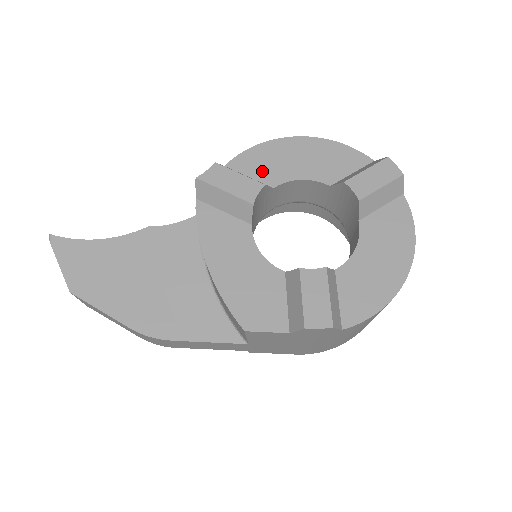
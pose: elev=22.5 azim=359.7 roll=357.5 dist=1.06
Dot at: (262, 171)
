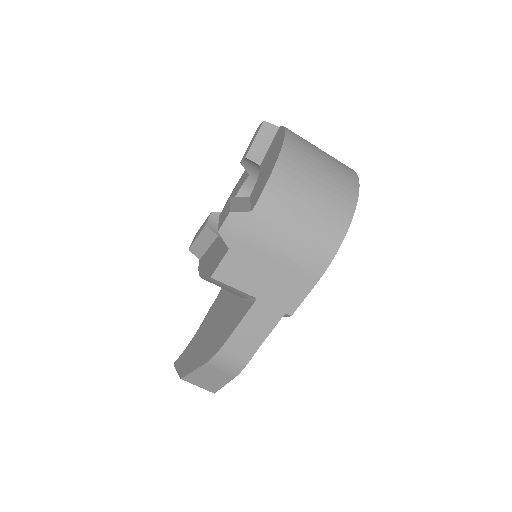
Dot at: occluded
